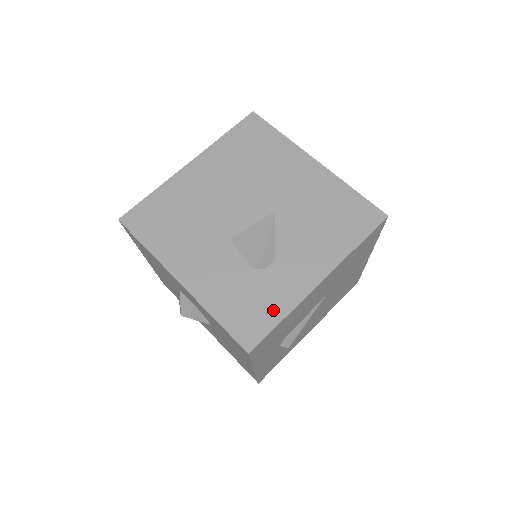
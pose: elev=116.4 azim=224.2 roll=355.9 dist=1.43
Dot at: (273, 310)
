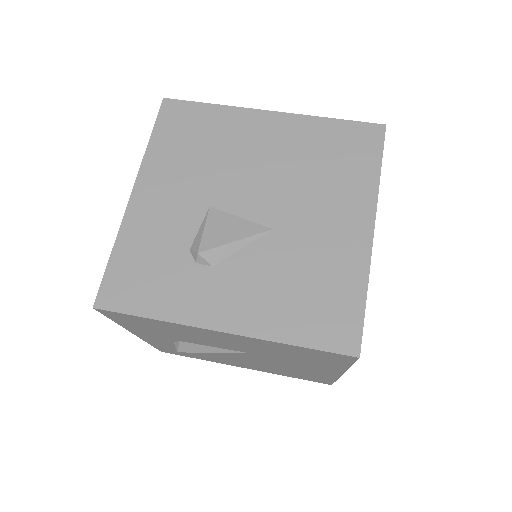
Dot at: (155, 301)
